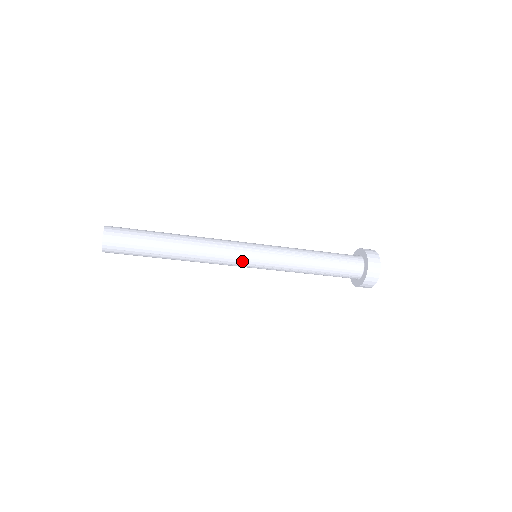
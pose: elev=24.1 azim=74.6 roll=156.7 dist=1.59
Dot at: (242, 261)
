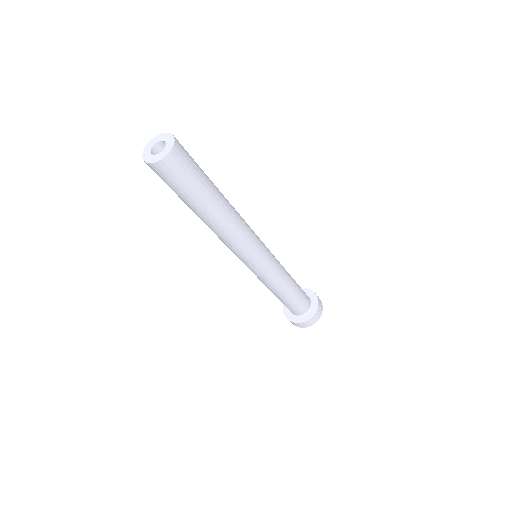
Dot at: (251, 258)
